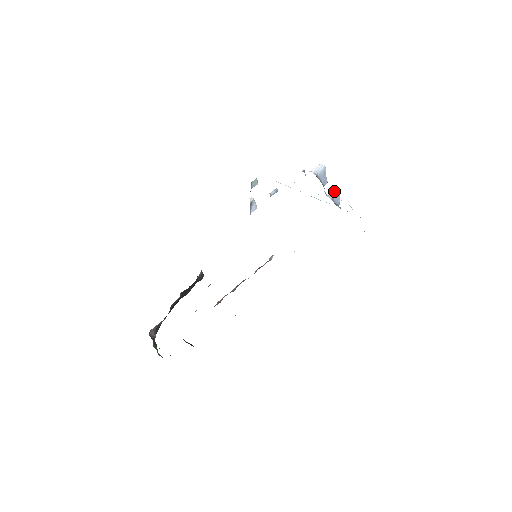
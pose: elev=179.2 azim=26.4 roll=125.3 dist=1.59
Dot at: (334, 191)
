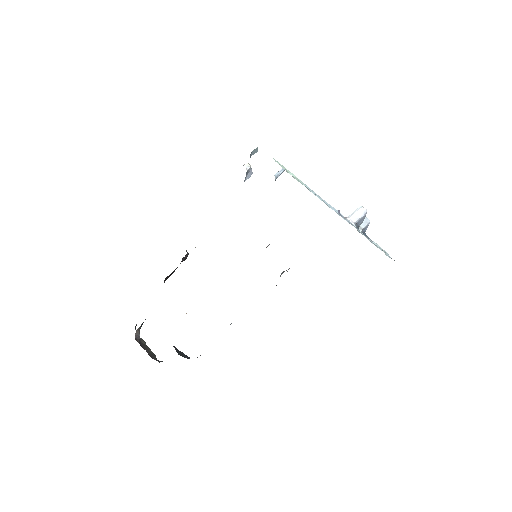
Dot at: (365, 219)
